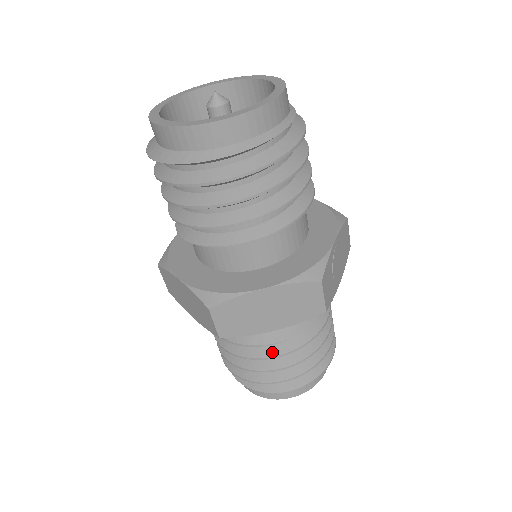
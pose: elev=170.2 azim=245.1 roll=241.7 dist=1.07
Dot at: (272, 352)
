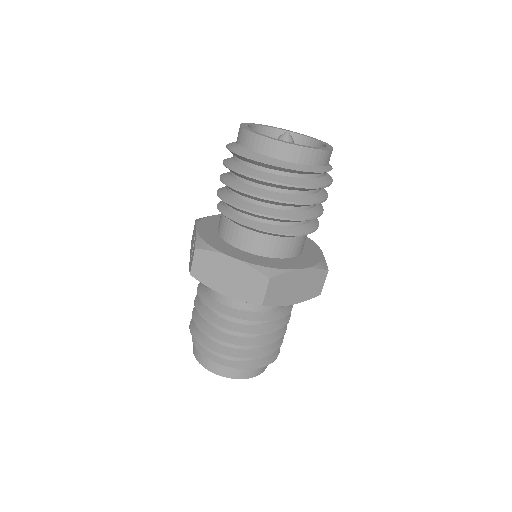
Dot at: (267, 329)
